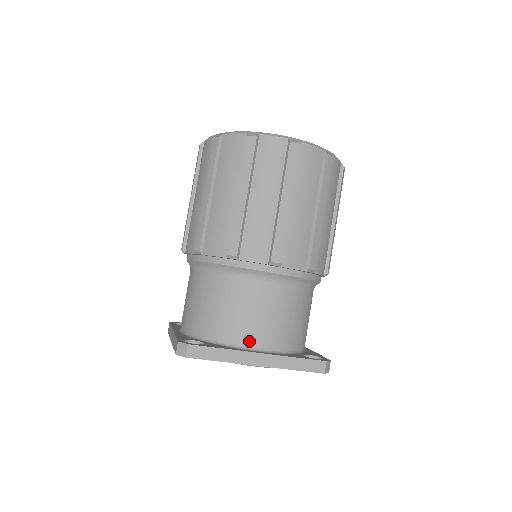
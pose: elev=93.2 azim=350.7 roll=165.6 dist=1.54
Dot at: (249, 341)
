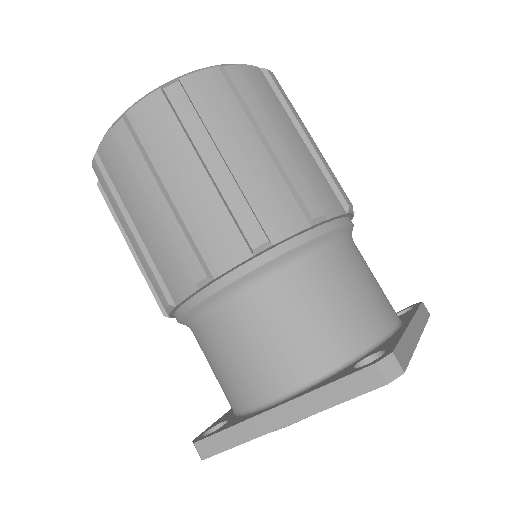
Dot at: (260, 395)
